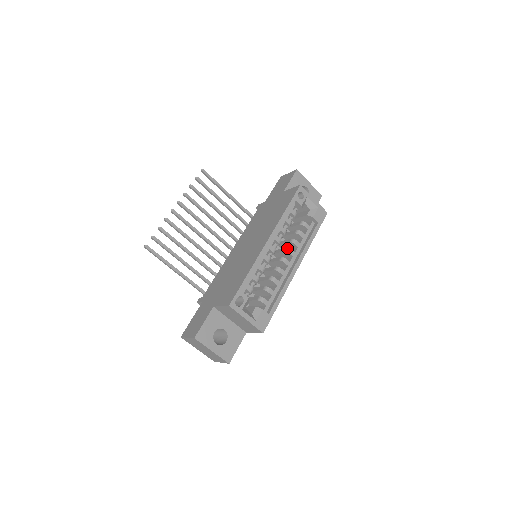
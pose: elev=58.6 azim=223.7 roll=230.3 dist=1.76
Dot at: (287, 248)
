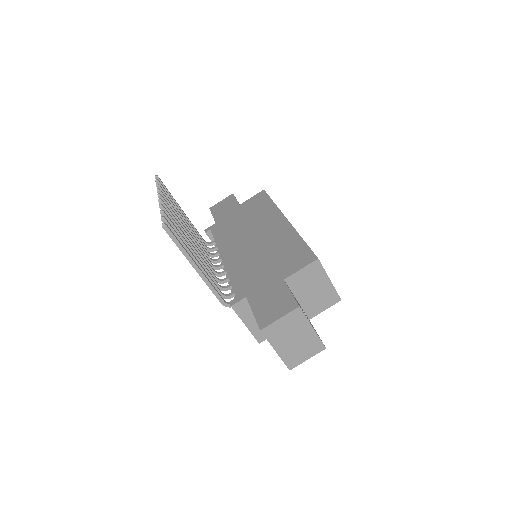
Dot at: occluded
